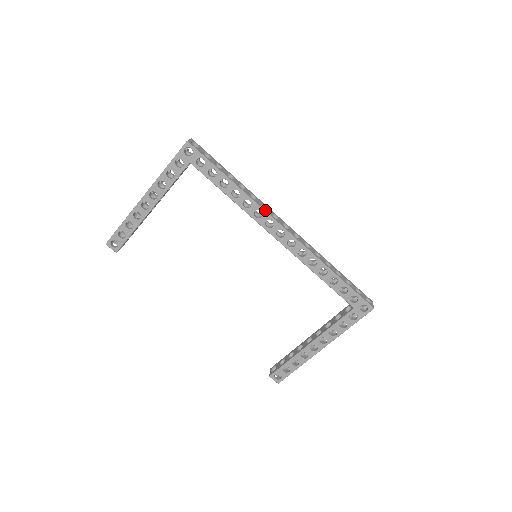
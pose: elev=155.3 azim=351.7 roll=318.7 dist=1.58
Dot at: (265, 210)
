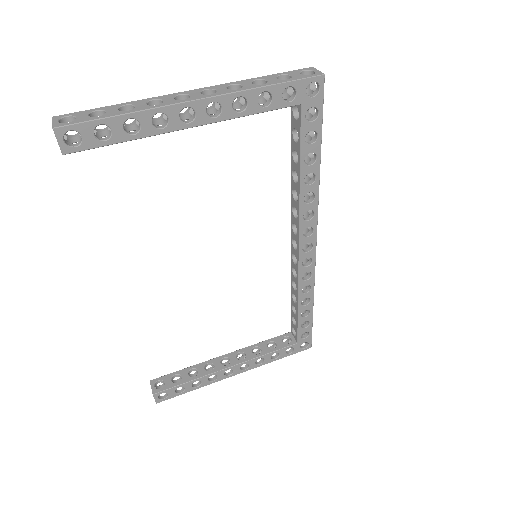
Dot at: (317, 214)
